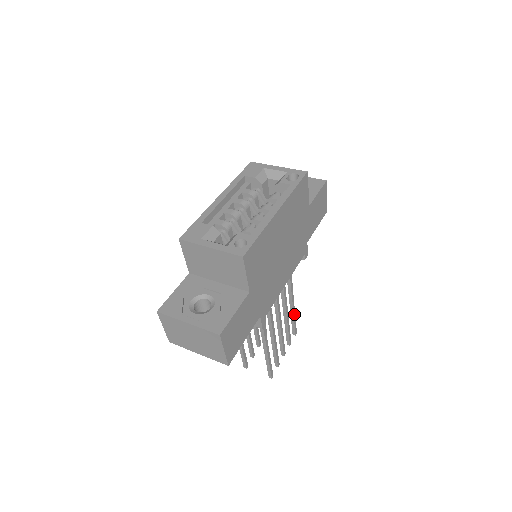
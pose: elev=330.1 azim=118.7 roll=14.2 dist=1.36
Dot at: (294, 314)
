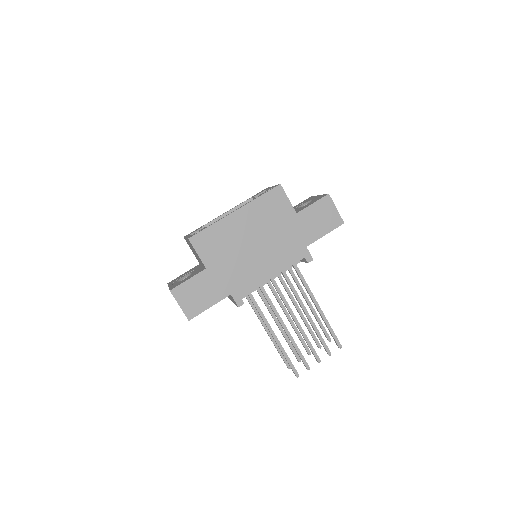
Dot at: (327, 322)
